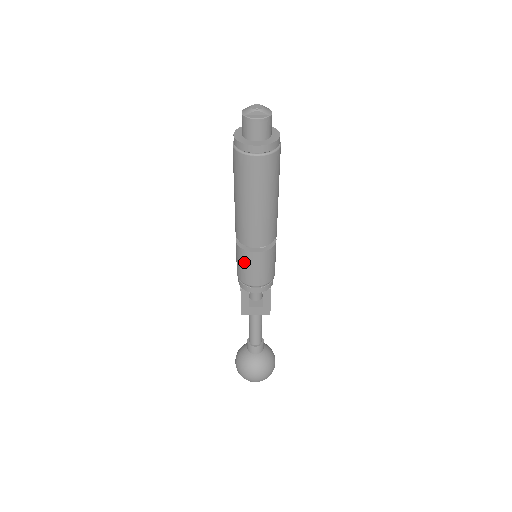
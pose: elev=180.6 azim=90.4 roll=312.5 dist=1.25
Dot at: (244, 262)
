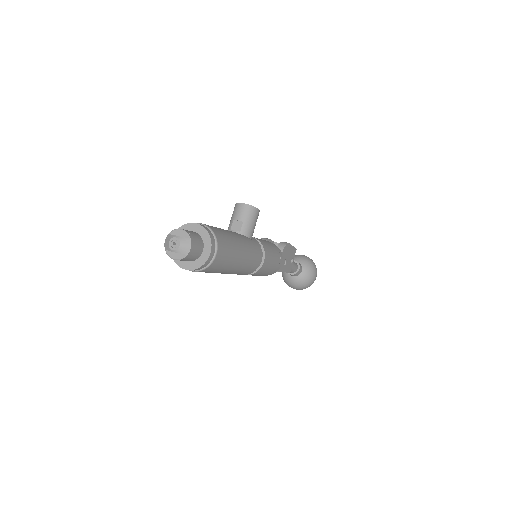
Dot at: occluded
